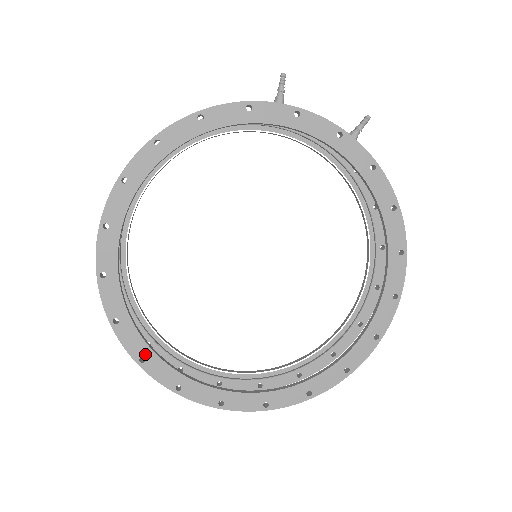
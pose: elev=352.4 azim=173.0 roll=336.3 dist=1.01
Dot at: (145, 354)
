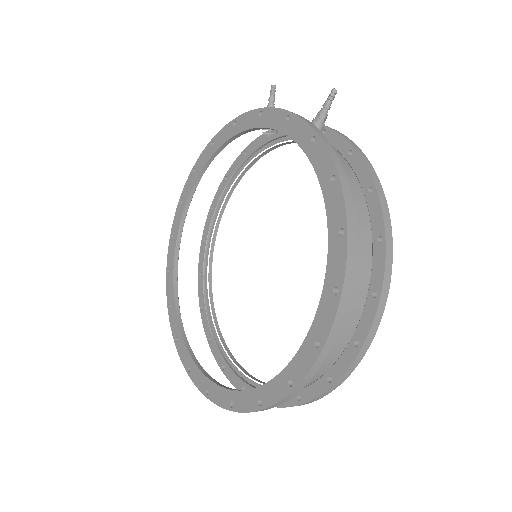
Dot at: (178, 335)
